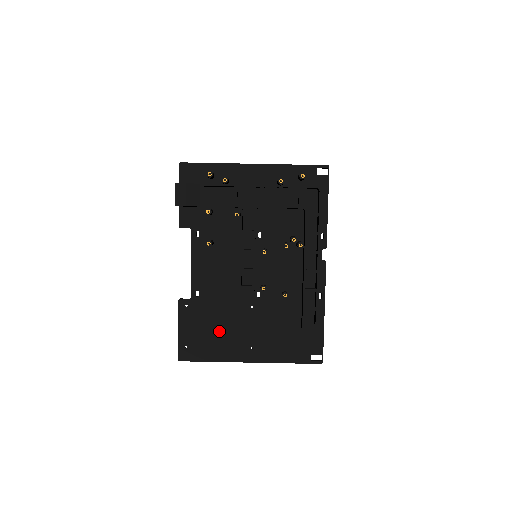
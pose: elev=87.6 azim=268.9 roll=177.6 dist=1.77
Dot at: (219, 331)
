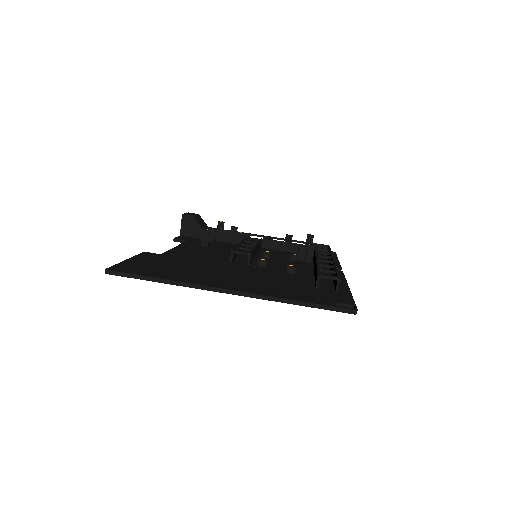
Dot at: (188, 269)
